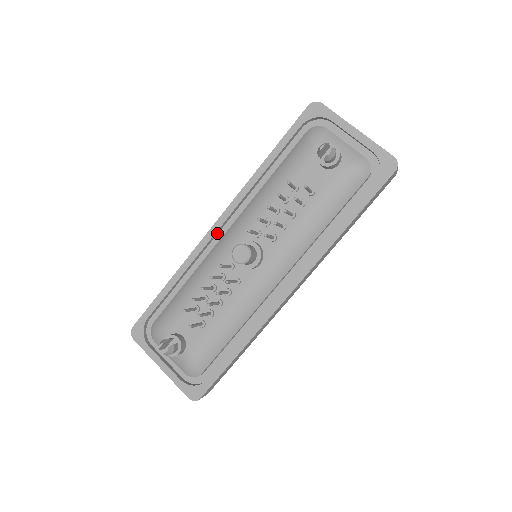
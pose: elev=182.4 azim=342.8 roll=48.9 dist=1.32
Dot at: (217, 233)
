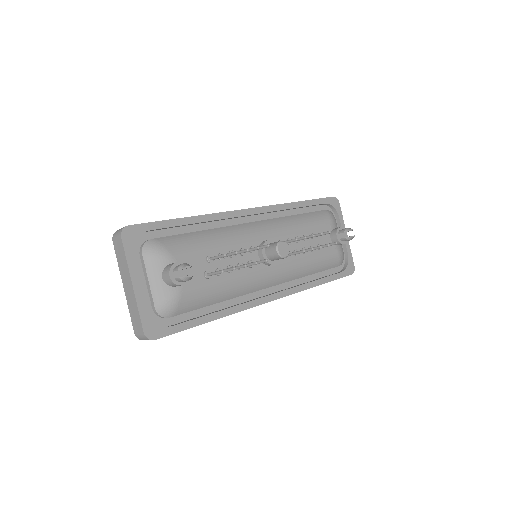
Dot at: (244, 216)
